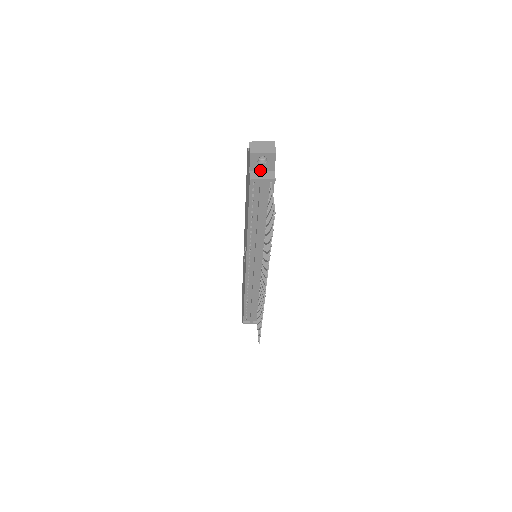
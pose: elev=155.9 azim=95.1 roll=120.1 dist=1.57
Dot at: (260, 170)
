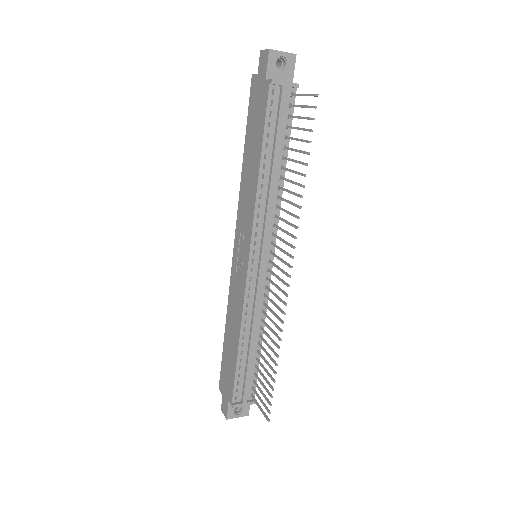
Dot at: occluded
